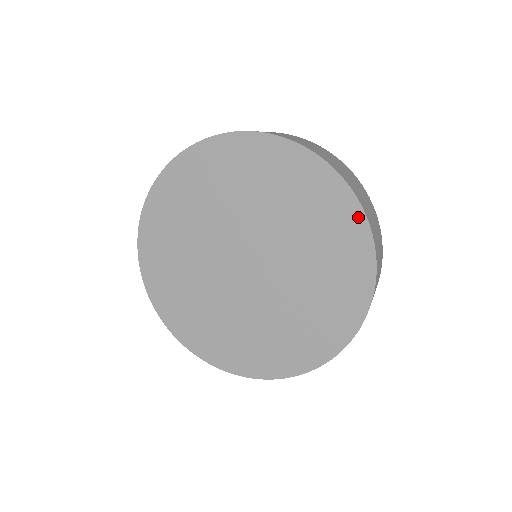
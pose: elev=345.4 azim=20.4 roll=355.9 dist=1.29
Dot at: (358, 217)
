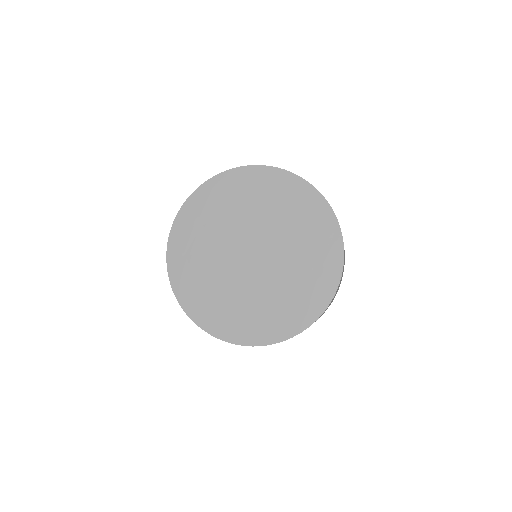
Dot at: (265, 170)
